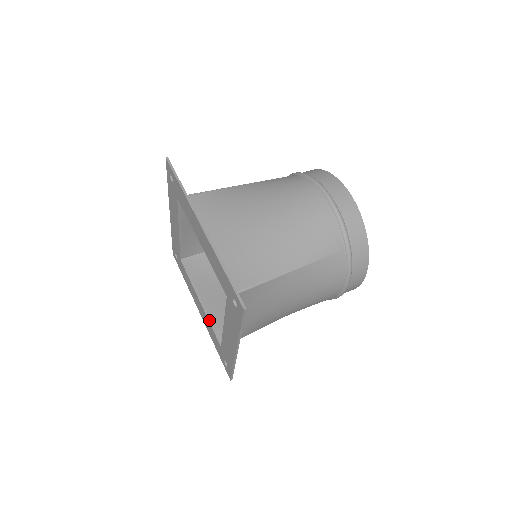
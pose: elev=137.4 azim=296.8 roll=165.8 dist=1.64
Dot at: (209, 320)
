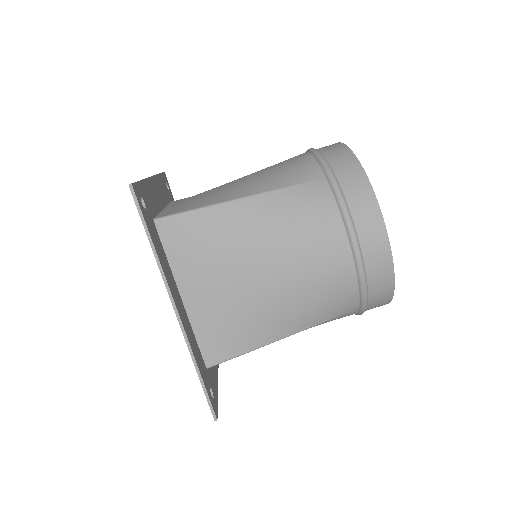
Dot at: occluded
